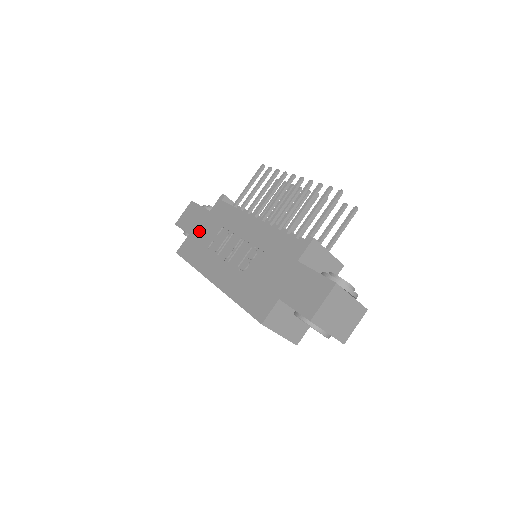
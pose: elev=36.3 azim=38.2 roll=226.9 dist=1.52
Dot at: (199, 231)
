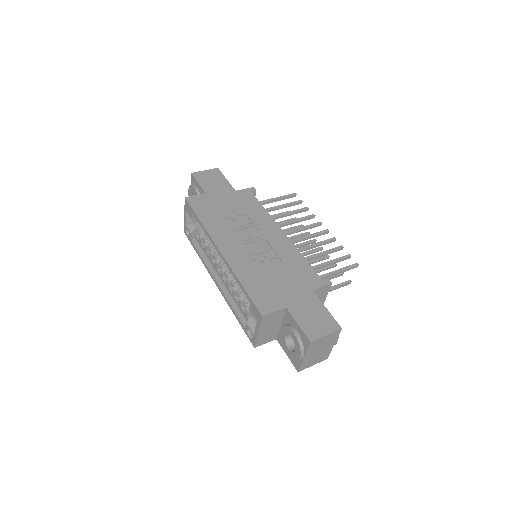
Dot at: (219, 198)
